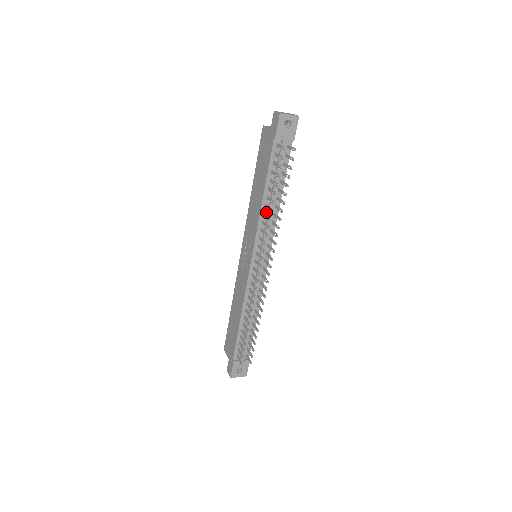
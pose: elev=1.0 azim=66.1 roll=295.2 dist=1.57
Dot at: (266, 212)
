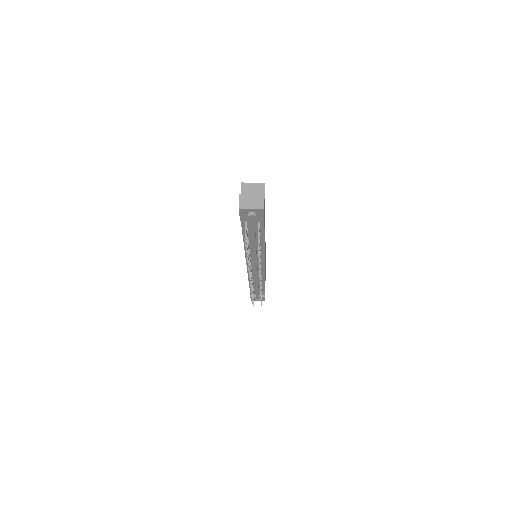
Dot at: (251, 248)
